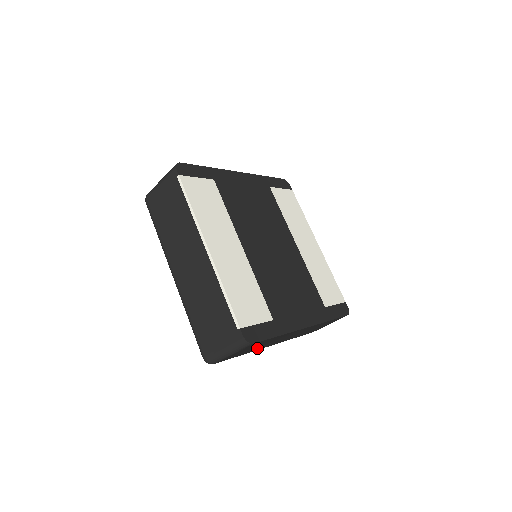
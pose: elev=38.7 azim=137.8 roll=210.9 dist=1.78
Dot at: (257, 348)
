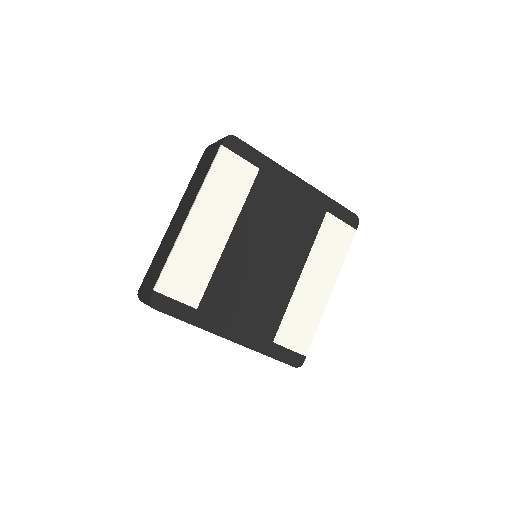
Dot at: occluded
